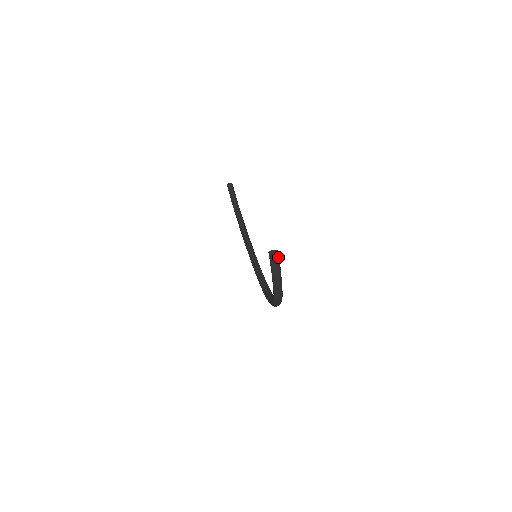
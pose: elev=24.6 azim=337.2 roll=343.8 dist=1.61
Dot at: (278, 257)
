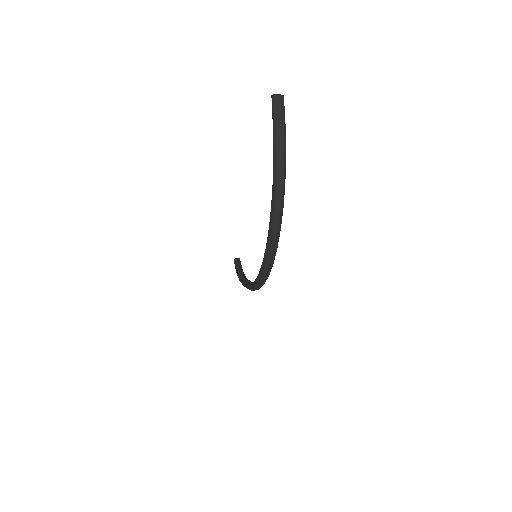
Dot at: (283, 104)
